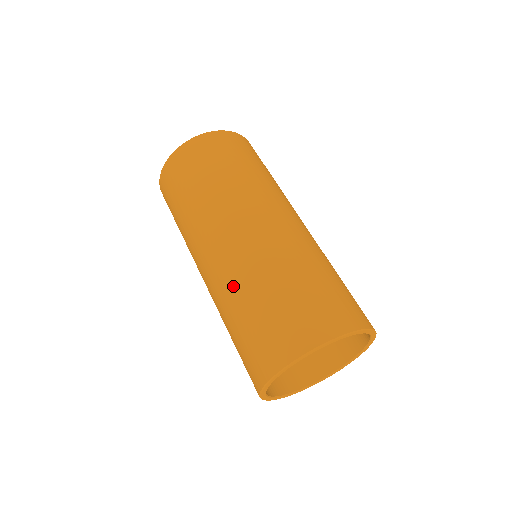
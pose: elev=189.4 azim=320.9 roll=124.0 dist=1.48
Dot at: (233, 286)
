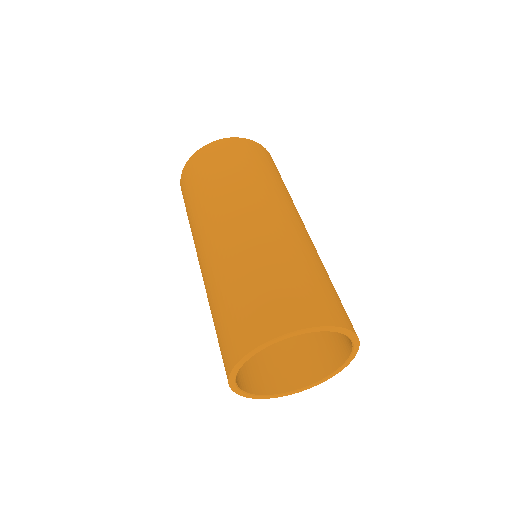
Dot at: (213, 281)
